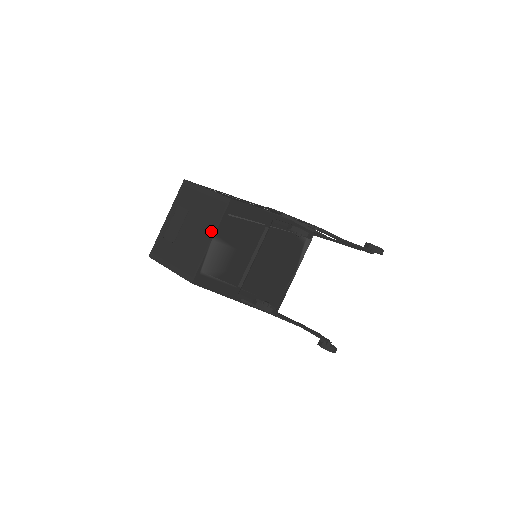
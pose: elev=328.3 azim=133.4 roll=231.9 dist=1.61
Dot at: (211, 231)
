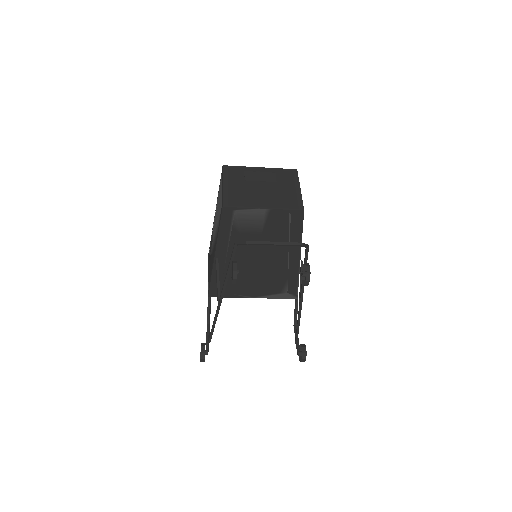
Dot at: (271, 205)
